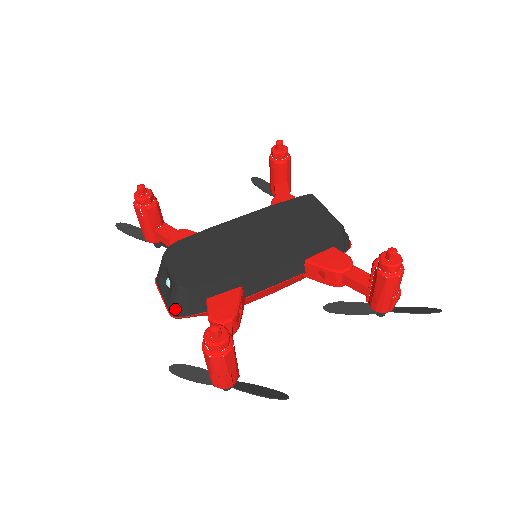
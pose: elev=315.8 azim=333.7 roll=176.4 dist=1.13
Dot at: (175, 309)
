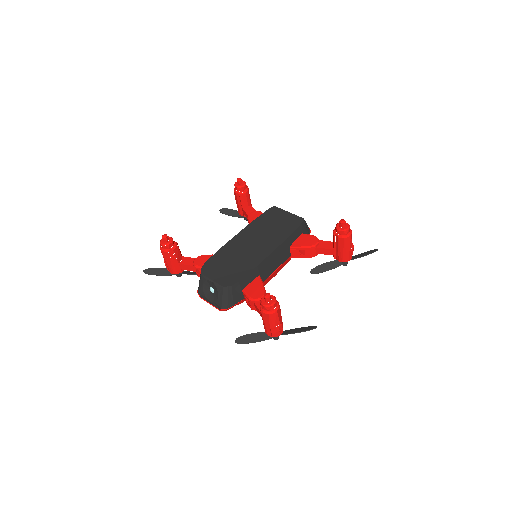
Dot at: (224, 304)
